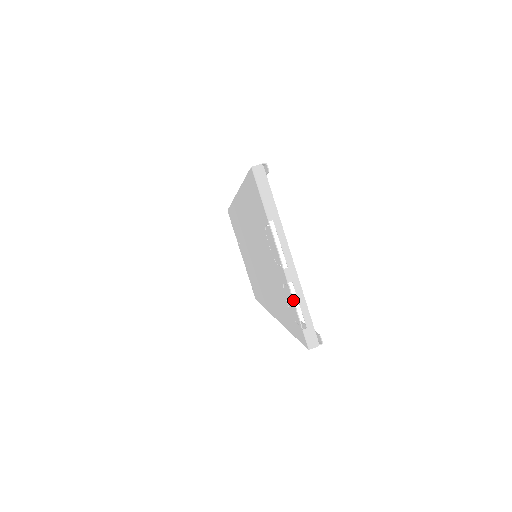
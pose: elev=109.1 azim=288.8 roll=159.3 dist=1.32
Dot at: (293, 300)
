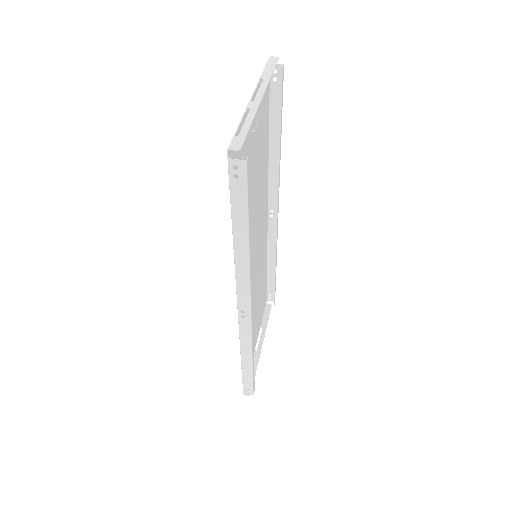
Dot at: (241, 119)
